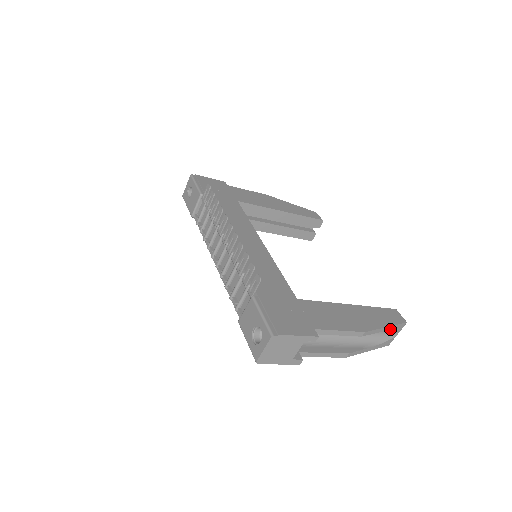
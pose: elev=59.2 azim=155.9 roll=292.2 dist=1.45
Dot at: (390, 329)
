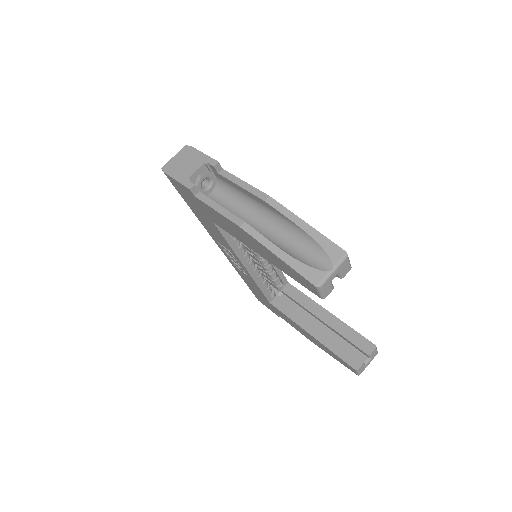
Dot at: (313, 237)
